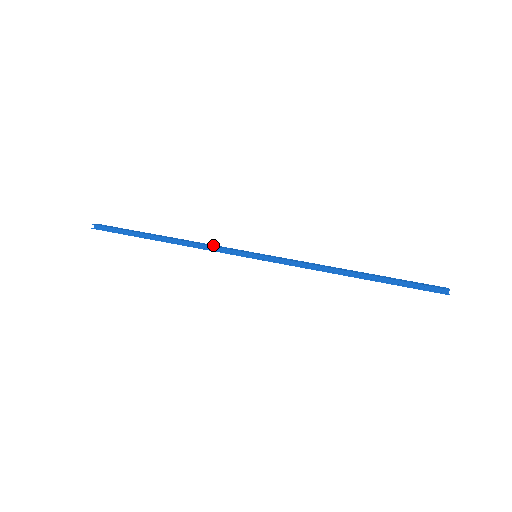
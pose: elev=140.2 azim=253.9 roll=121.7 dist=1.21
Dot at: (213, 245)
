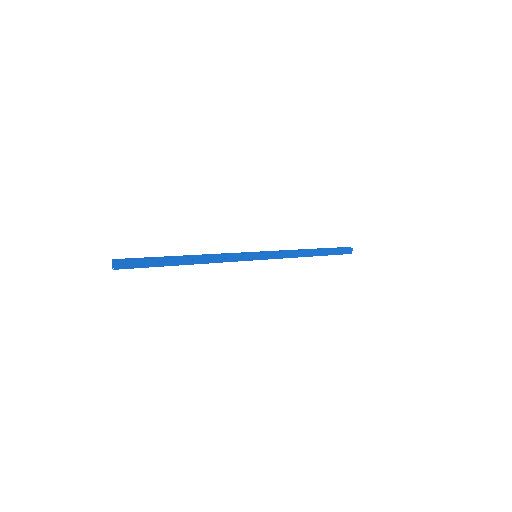
Dot at: (224, 258)
